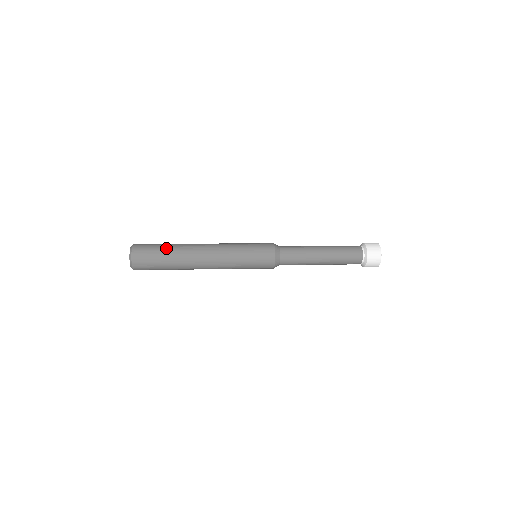
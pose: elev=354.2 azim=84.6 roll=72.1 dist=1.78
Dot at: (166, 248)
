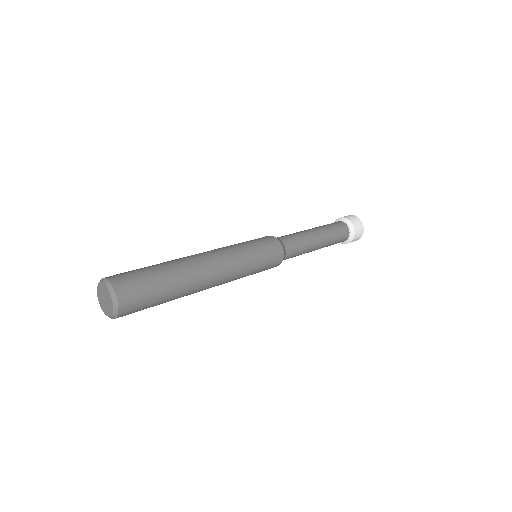
Dot at: (165, 284)
